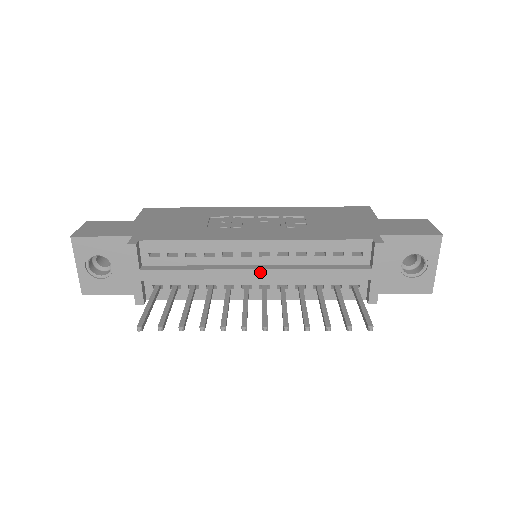
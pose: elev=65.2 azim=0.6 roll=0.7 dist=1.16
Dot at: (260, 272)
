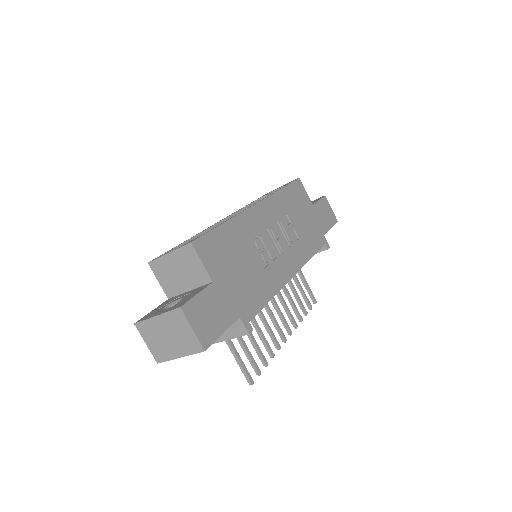
Dot at: occluded
